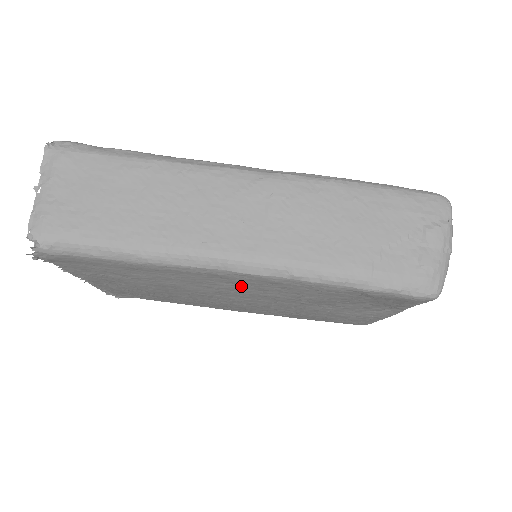
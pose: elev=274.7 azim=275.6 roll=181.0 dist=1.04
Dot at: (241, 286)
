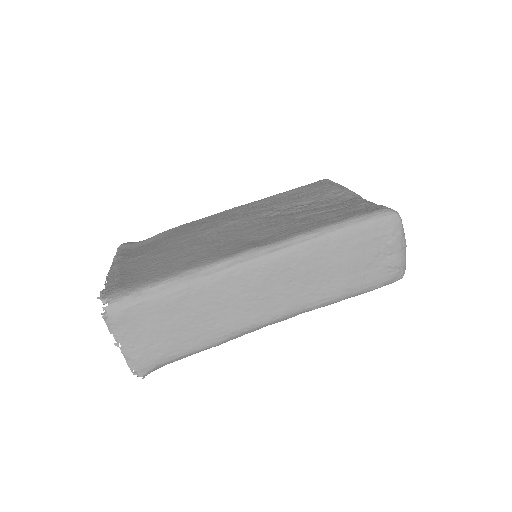
Dot at: occluded
